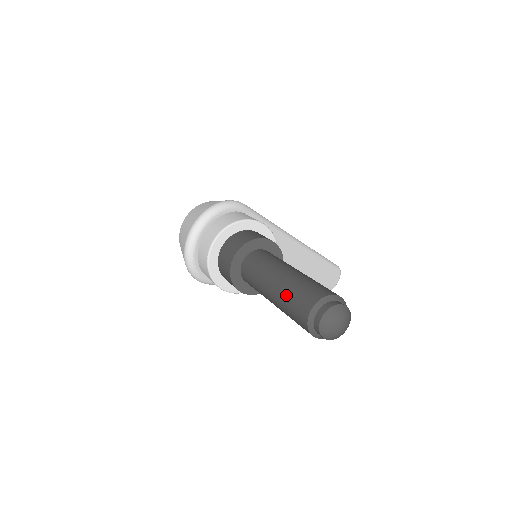
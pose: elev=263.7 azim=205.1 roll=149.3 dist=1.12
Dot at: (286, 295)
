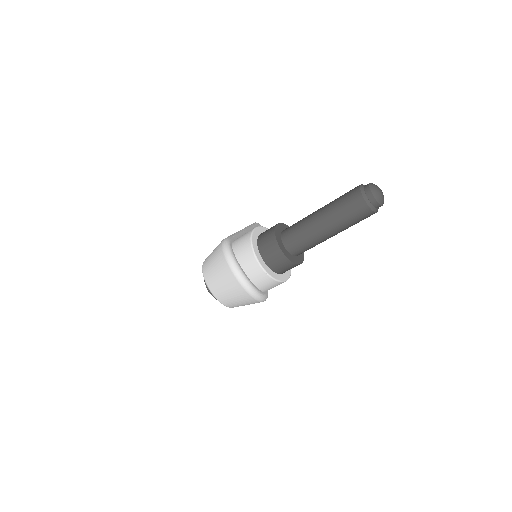
Dot at: (341, 219)
